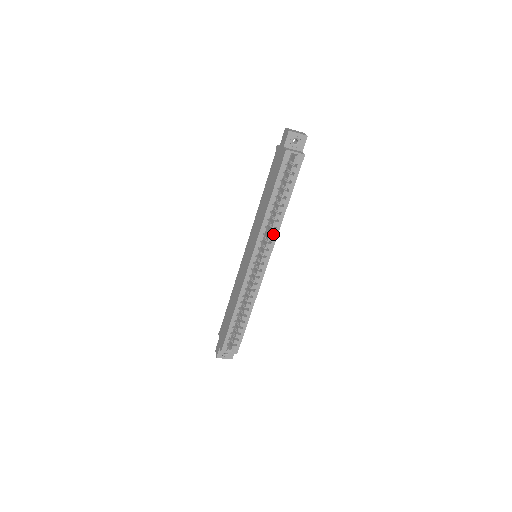
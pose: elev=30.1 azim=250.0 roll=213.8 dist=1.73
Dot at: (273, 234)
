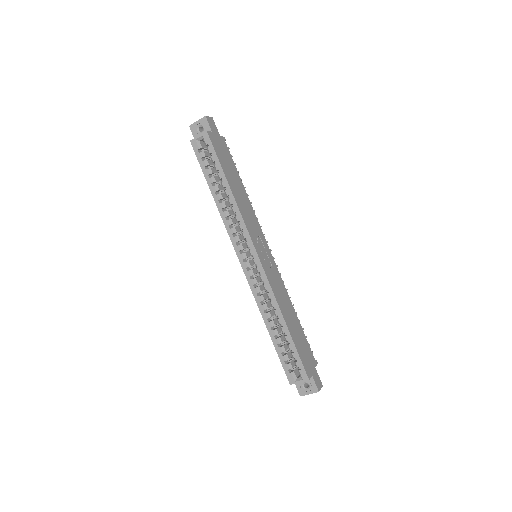
Dot at: (240, 221)
